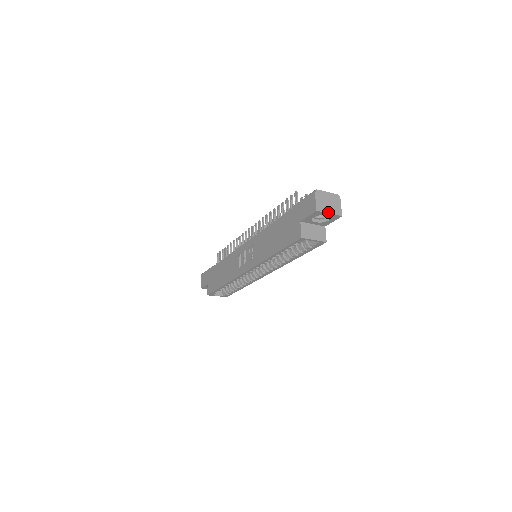
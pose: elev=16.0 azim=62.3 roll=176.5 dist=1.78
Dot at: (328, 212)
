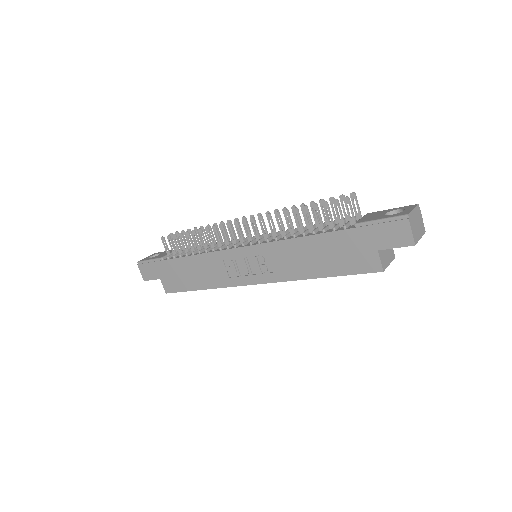
Dot at: (420, 238)
